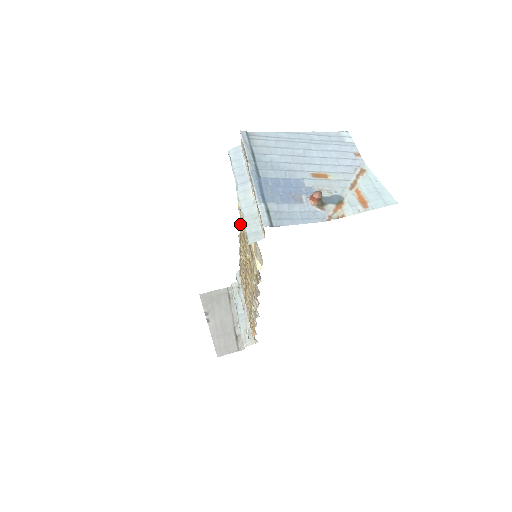
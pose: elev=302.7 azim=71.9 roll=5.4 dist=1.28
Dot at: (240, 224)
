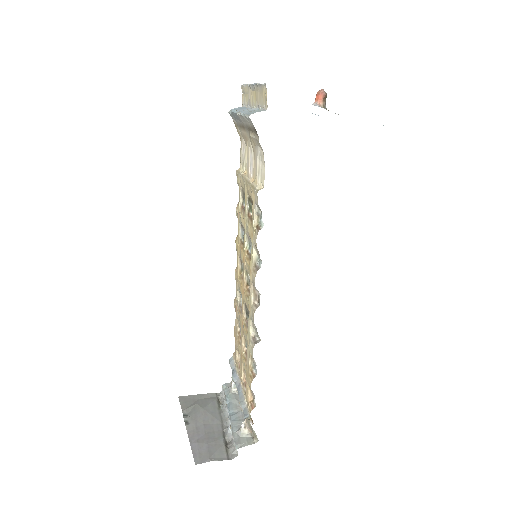
Dot at: (238, 229)
